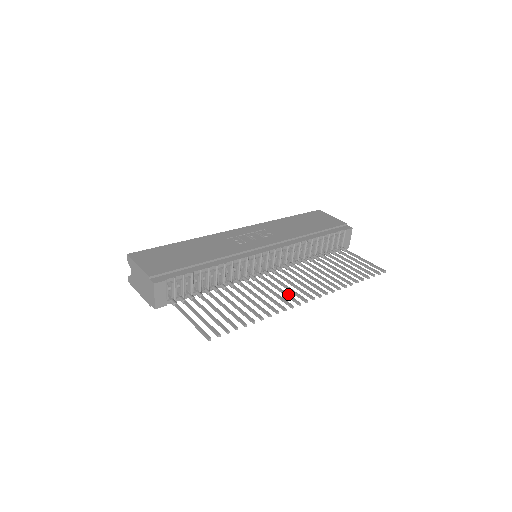
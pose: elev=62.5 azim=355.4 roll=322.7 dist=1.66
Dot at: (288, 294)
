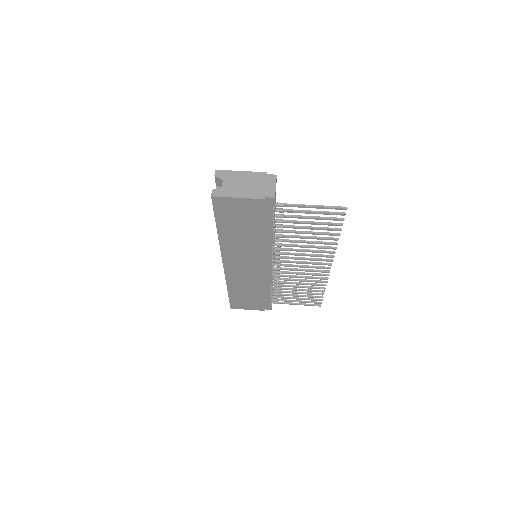
Dot at: (316, 259)
